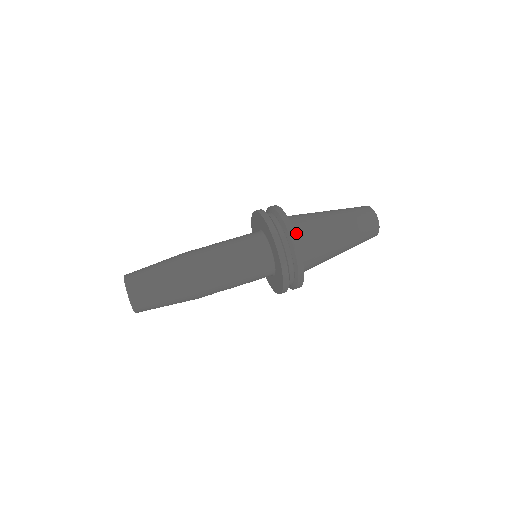
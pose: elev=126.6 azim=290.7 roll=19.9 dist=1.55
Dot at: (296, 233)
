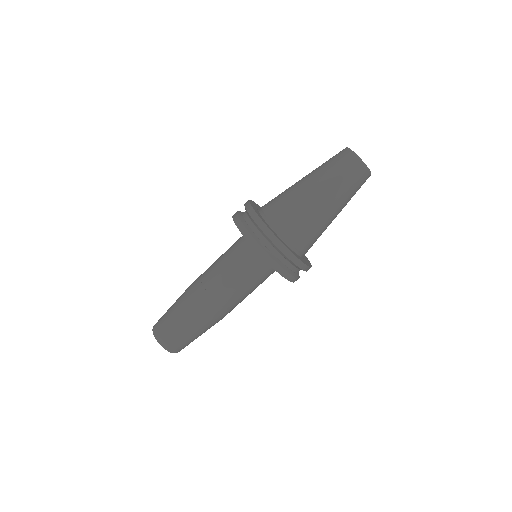
Dot at: (288, 238)
